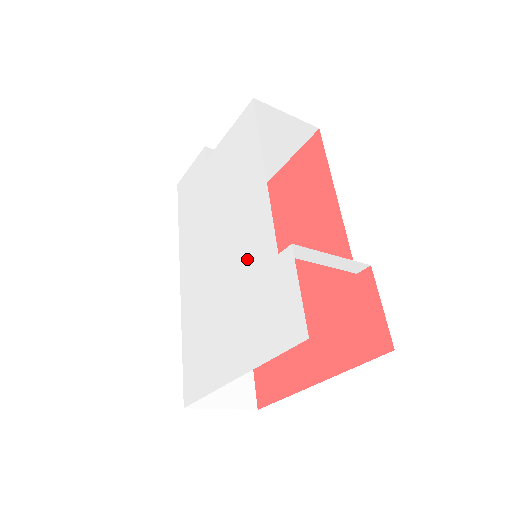
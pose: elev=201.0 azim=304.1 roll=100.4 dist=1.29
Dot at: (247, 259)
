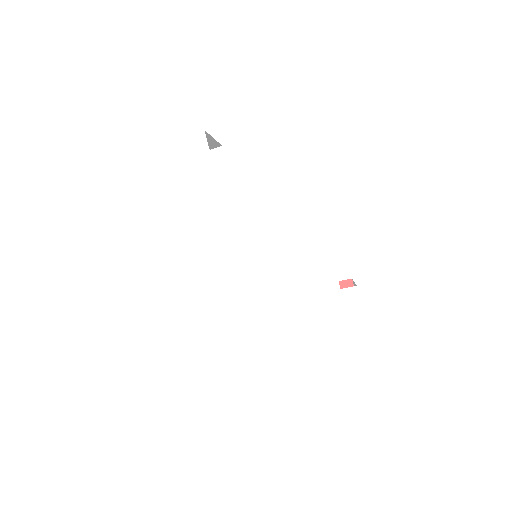
Dot at: (298, 282)
